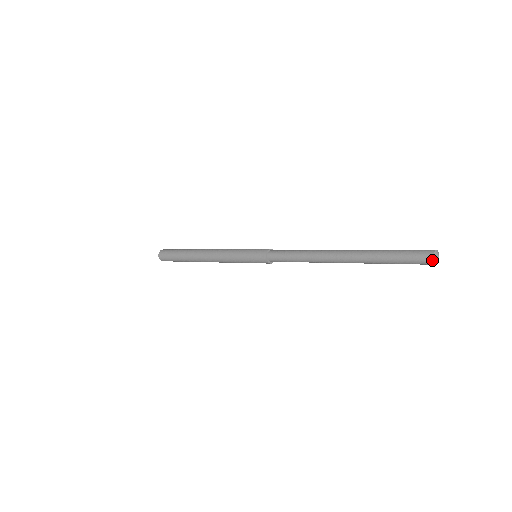
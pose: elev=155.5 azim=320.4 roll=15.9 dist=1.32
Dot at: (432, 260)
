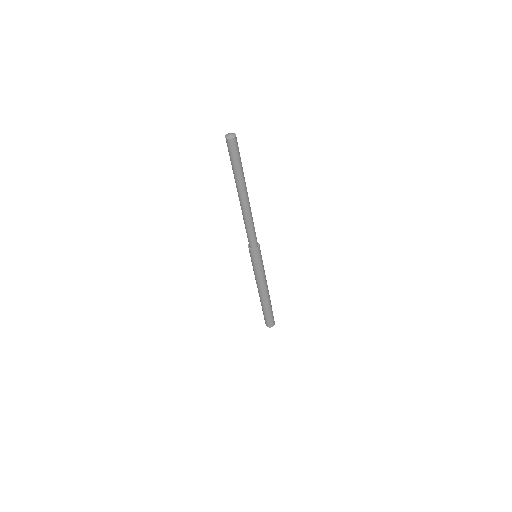
Dot at: occluded
